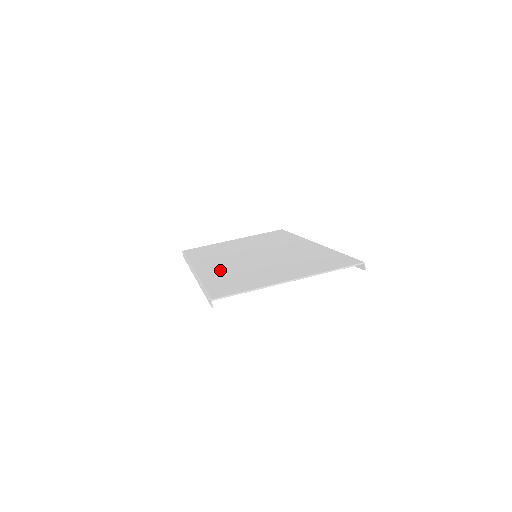
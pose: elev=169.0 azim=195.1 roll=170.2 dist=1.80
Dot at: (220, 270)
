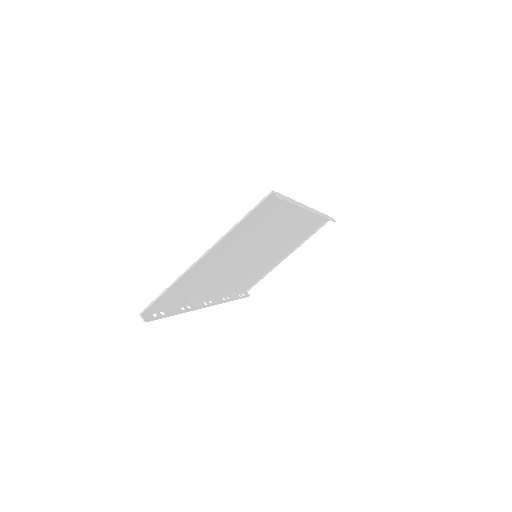
Dot at: (209, 287)
